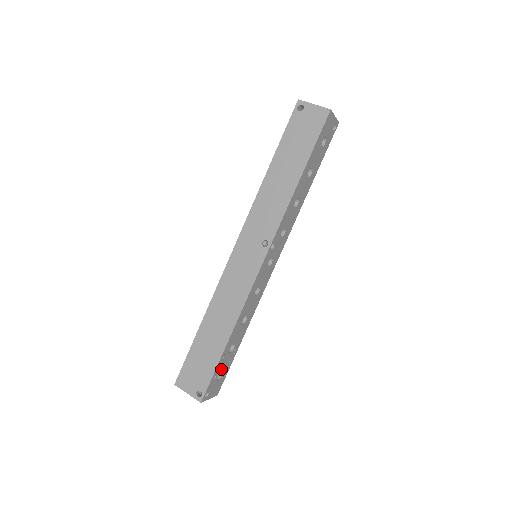
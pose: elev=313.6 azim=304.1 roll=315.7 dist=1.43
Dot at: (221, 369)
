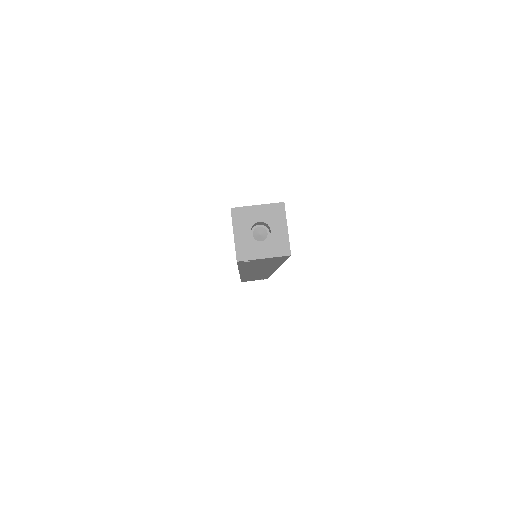
Dot at: occluded
